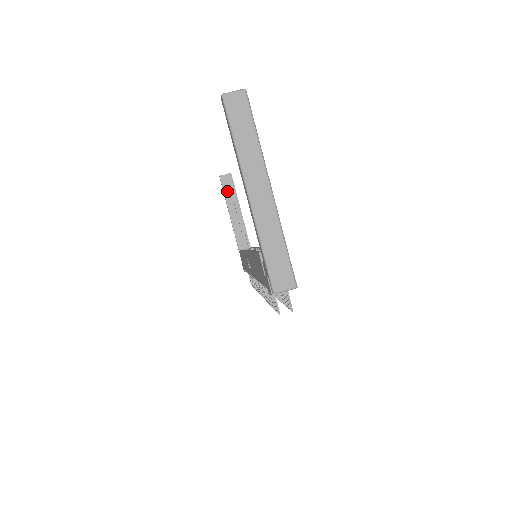
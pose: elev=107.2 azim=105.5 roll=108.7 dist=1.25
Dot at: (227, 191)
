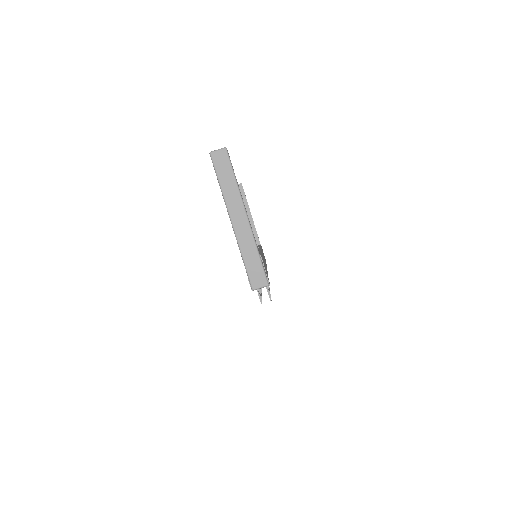
Dot at: occluded
